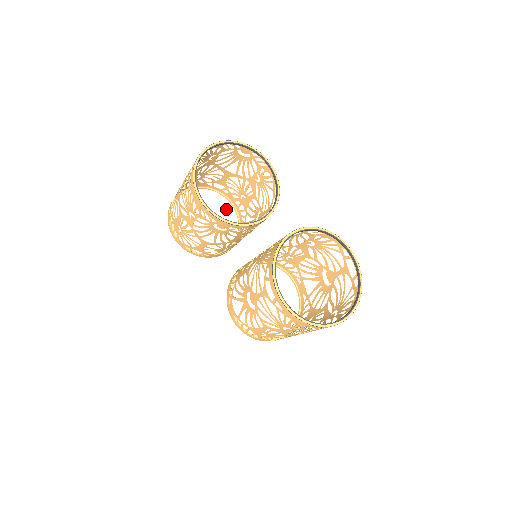
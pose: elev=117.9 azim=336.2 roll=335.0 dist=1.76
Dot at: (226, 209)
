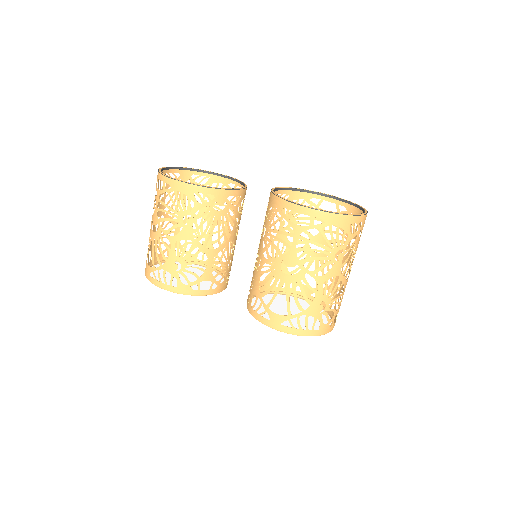
Dot at: occluded
